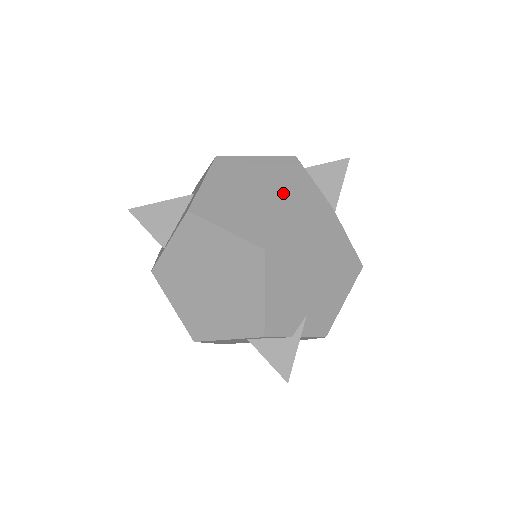
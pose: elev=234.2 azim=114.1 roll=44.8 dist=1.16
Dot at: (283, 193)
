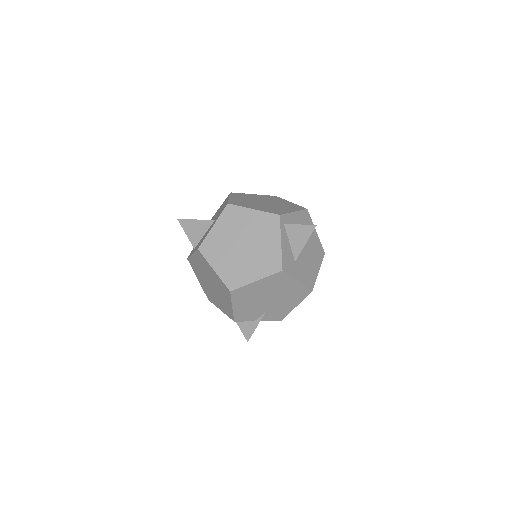
Dot at: (257, 249)
